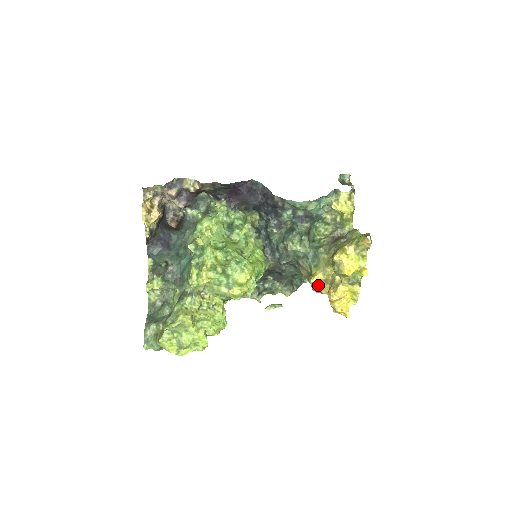
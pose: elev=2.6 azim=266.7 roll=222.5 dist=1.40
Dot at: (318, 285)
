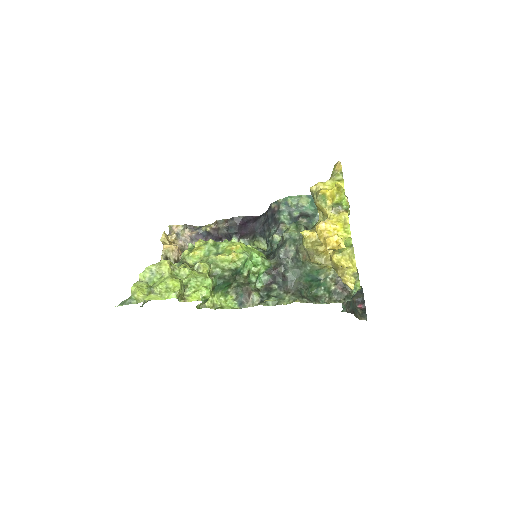
Dot at: (311, 243)
